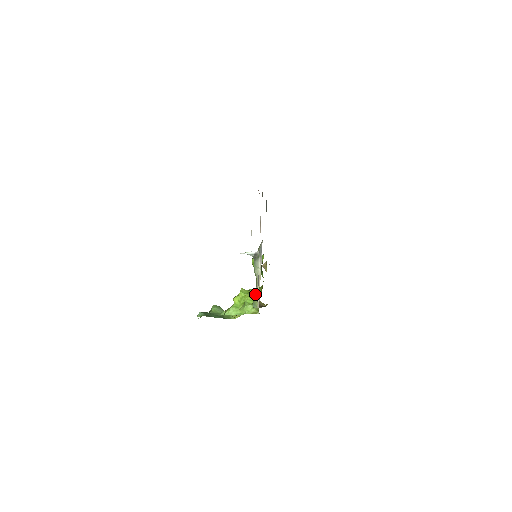
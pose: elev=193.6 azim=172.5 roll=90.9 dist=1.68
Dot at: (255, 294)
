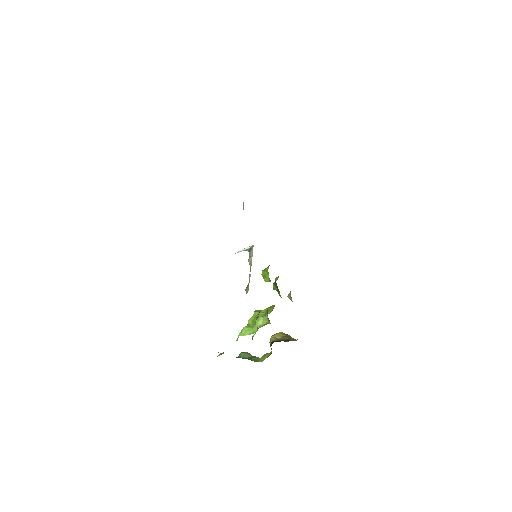
Dot at: (268, 309)
